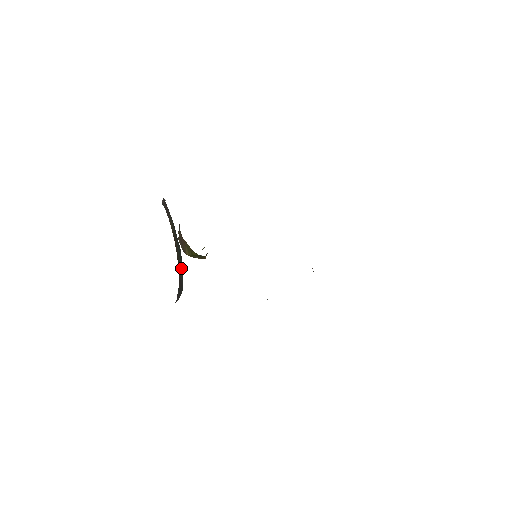
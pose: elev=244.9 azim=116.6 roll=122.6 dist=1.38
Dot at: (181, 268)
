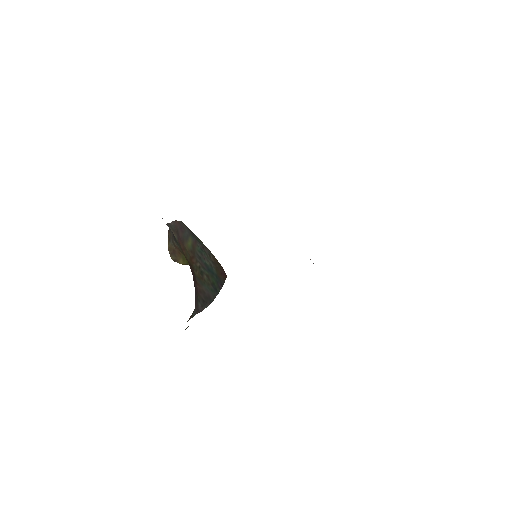
Dot at: (210, 284)
